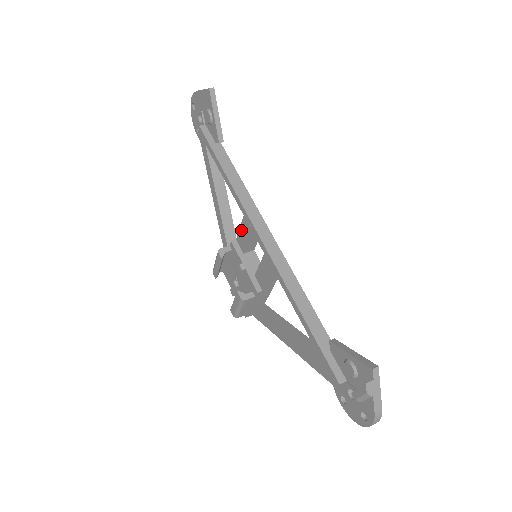
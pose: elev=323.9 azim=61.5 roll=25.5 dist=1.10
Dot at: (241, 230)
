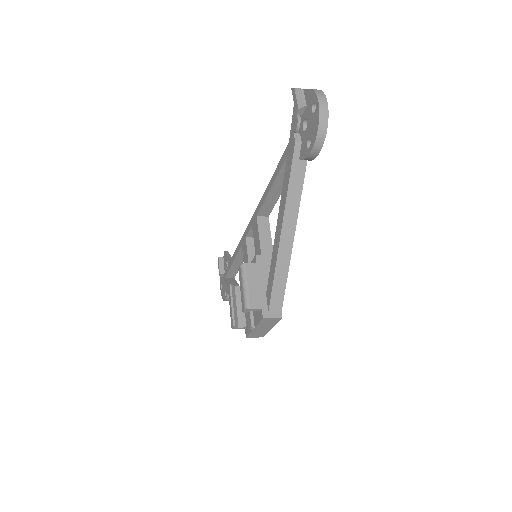
Dot at: (244, 260)
